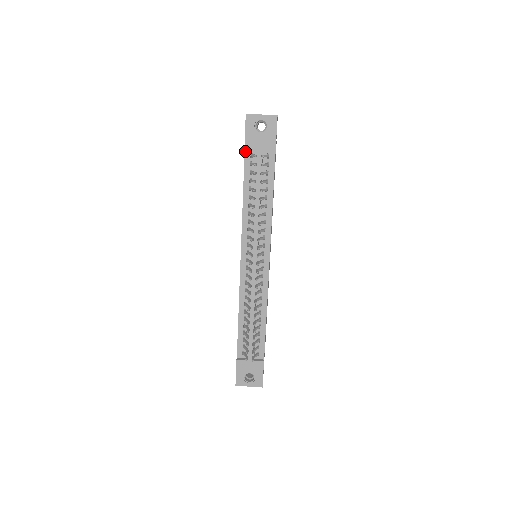
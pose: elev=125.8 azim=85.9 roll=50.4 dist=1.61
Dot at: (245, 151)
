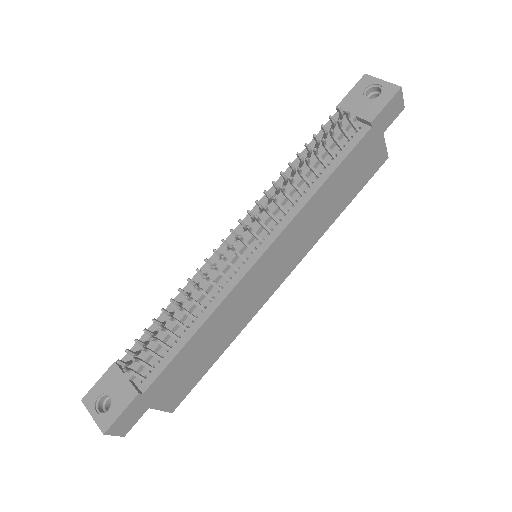
Dot at: (335, 114)
